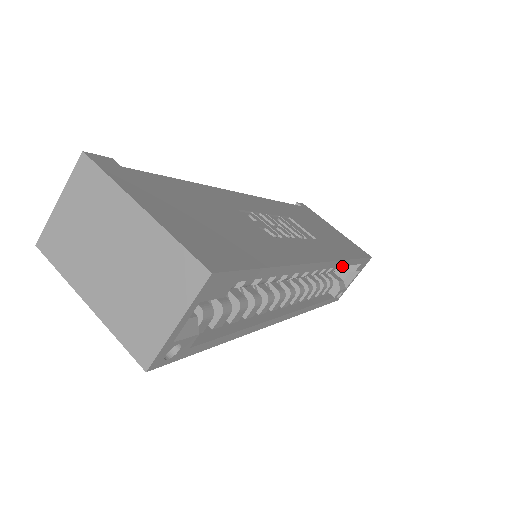
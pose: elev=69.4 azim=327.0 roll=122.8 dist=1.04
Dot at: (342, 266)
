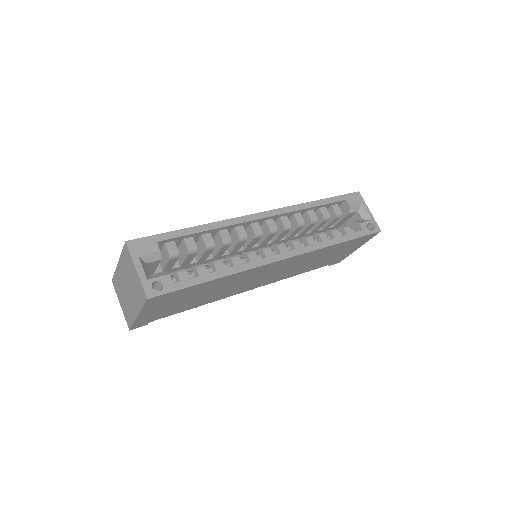
Dot at: (305, 209)
